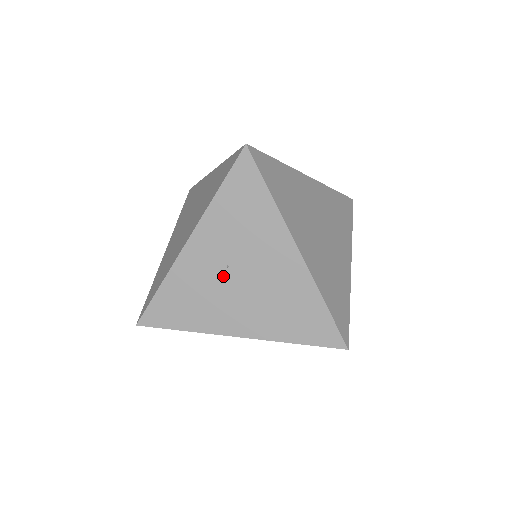
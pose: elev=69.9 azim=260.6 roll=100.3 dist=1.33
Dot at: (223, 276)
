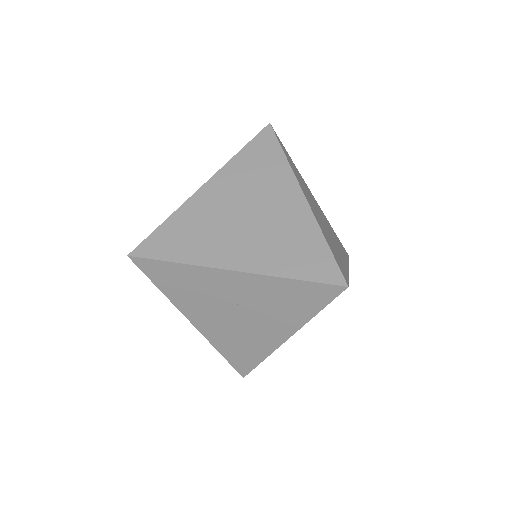
Dot at: (227, 302)
